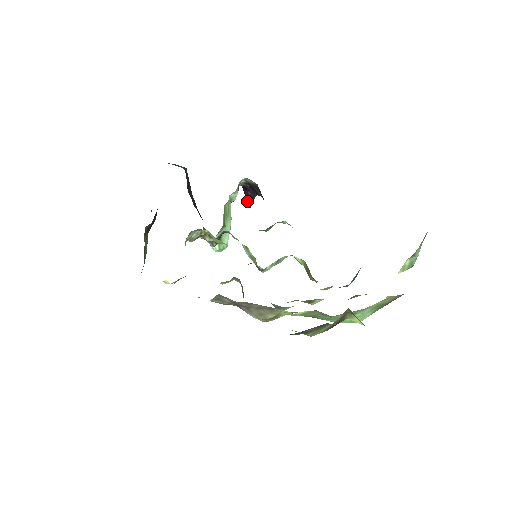
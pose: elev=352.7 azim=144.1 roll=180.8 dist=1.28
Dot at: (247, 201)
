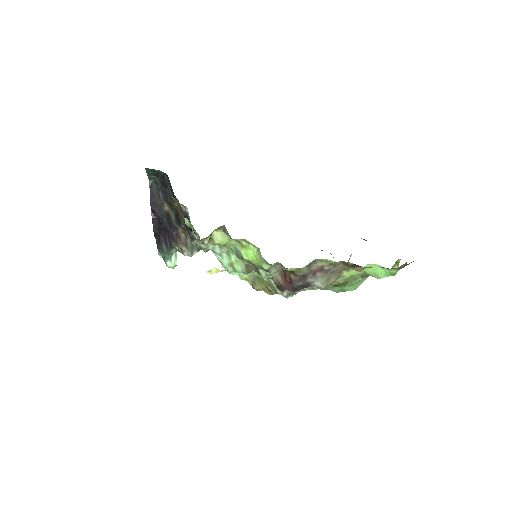
Dot at: occluded
